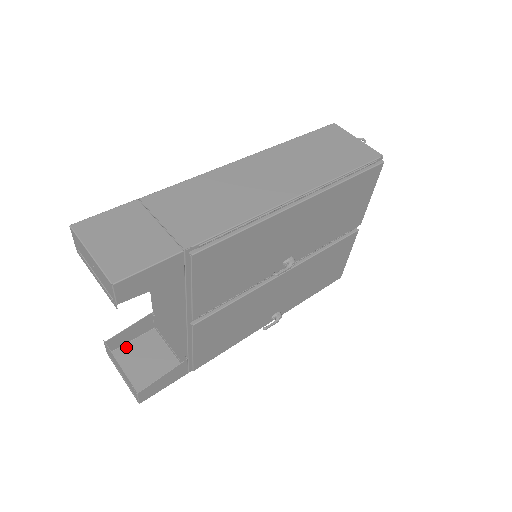
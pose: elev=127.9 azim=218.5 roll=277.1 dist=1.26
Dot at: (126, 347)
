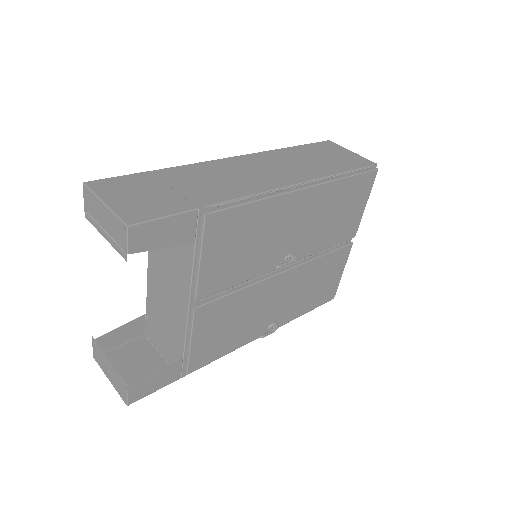
Dot at: (114, 351)
